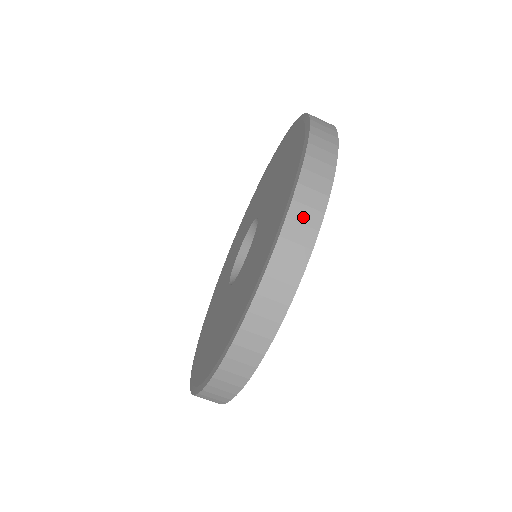
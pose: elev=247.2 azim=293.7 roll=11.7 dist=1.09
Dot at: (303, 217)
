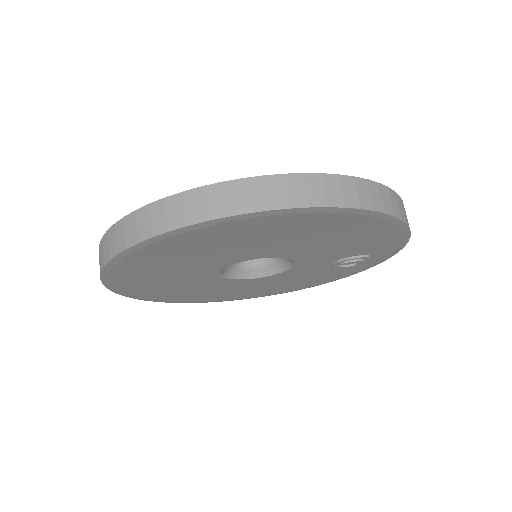
Dot at: (362, 191)
